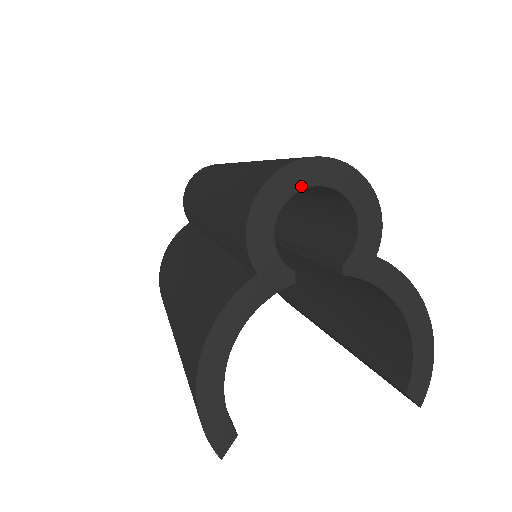
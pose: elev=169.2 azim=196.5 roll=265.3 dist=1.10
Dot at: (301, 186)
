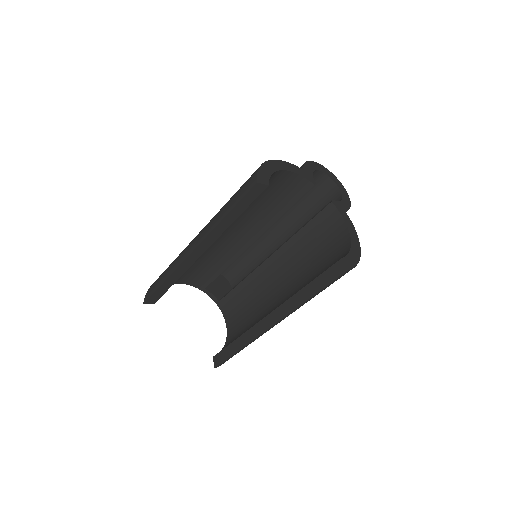
Dot at: (327, 174)
